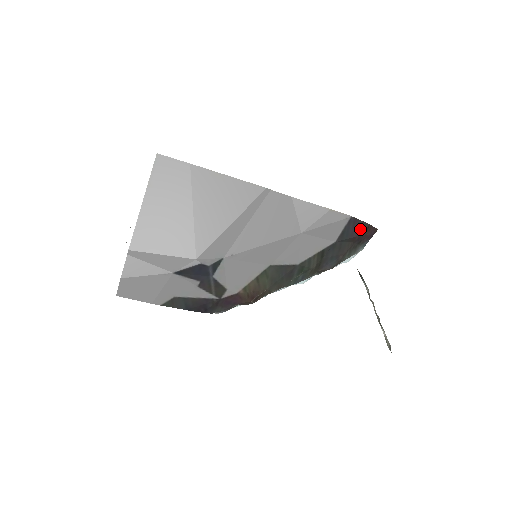
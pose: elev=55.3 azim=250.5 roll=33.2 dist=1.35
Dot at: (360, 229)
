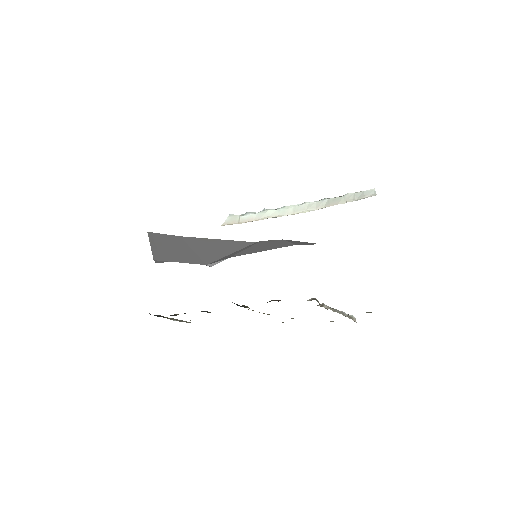
Dot at: occluded
